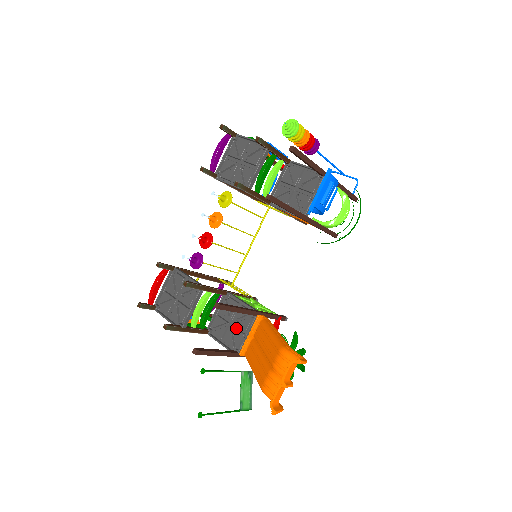
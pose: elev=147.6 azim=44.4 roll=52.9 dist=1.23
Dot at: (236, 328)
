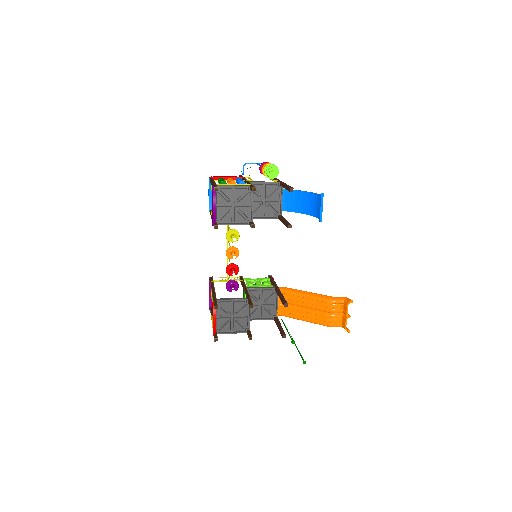
Dot at: (266, 305)
